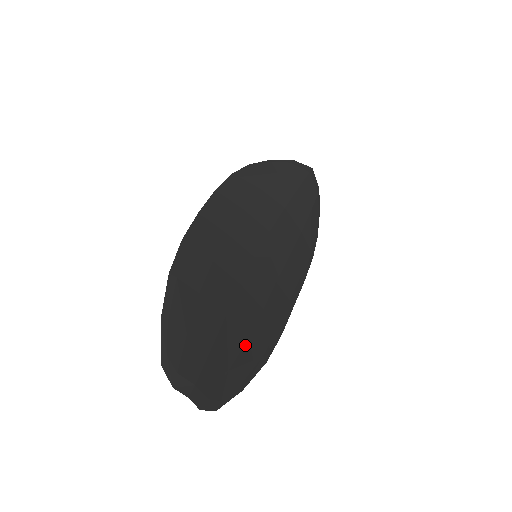
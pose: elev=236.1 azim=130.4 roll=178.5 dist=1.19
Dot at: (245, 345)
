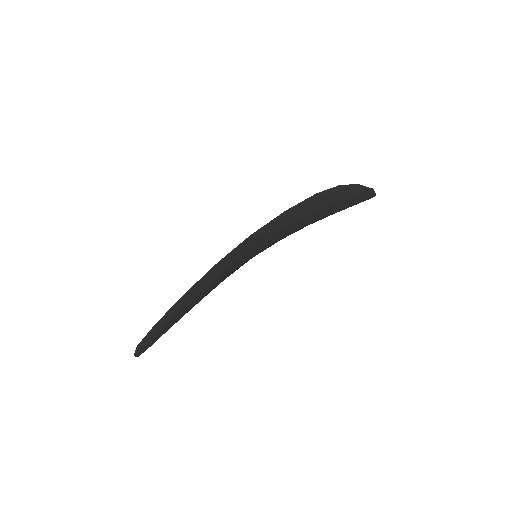
Dot at: occluded
